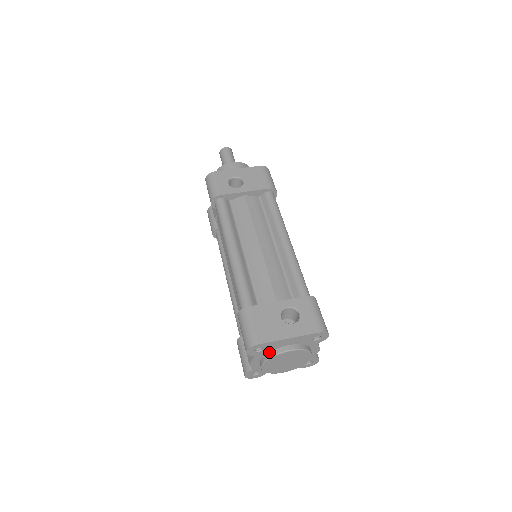
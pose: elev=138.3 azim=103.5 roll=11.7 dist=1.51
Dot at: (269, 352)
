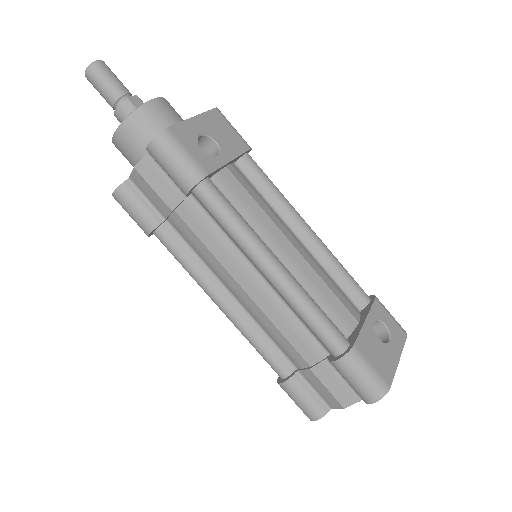
Dot at: occluded
